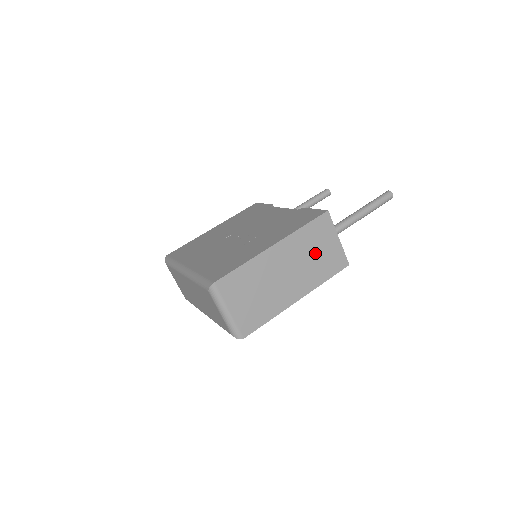
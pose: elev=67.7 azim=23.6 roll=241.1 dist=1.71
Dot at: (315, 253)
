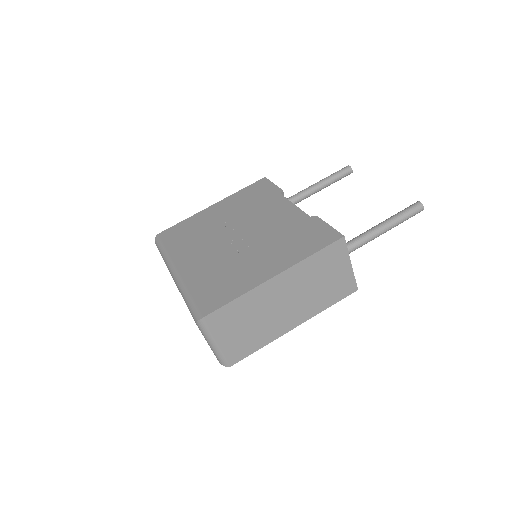
Dot at: (321, 281)
